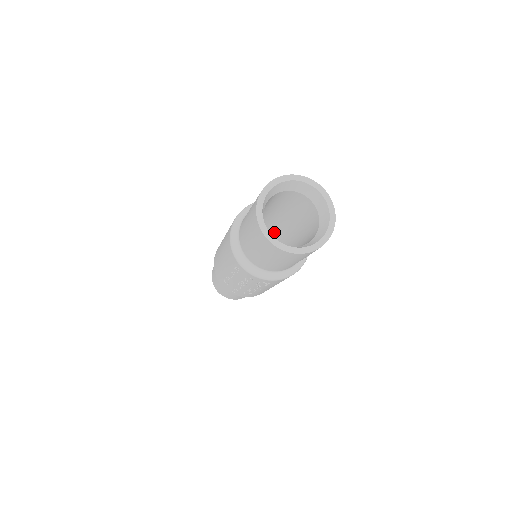
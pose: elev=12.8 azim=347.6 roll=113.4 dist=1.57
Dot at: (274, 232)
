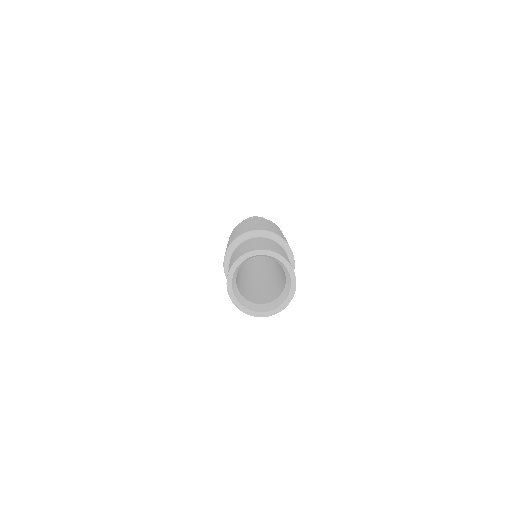
Dot at: occluded
